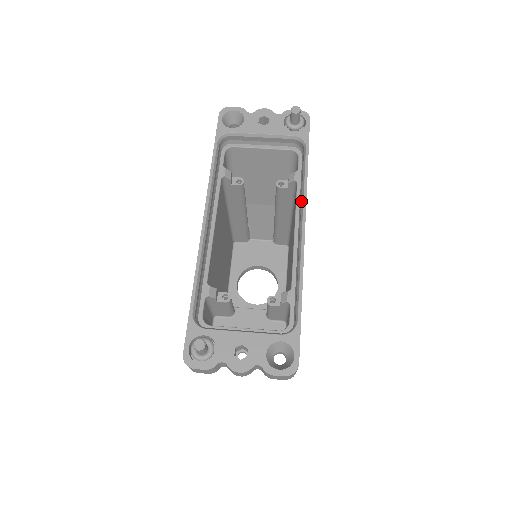
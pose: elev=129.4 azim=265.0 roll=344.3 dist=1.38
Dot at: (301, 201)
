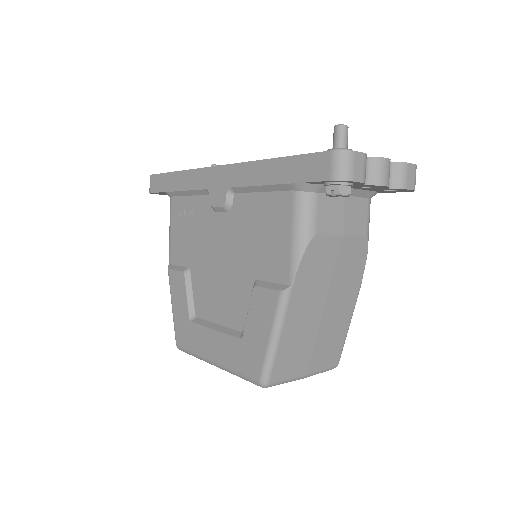
Dot at: occluded
